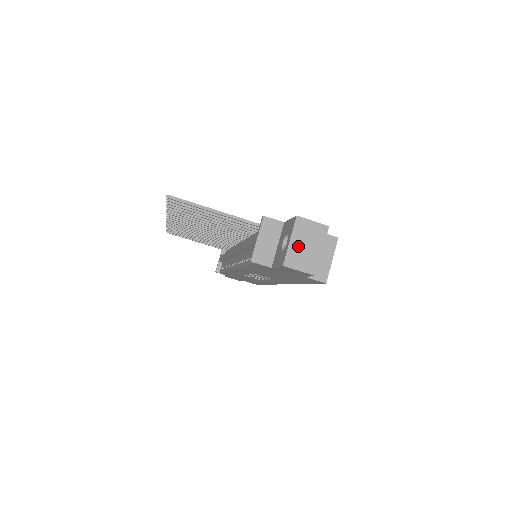
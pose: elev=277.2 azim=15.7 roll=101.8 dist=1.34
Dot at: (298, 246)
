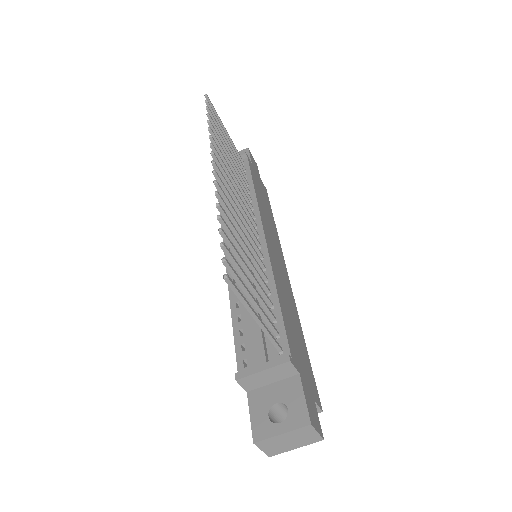
Dot at: (283, 439)
